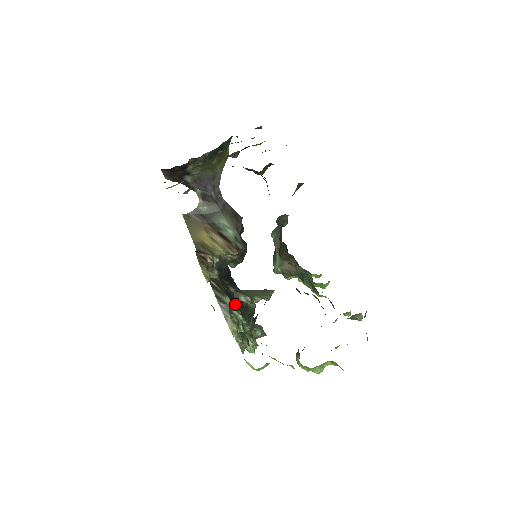
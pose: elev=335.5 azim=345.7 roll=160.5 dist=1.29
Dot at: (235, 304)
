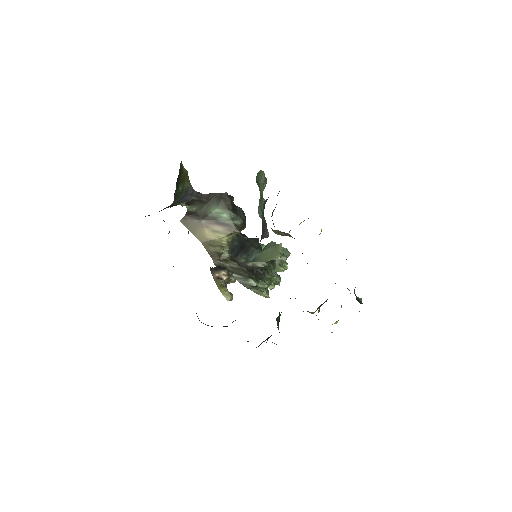
Dot at: (257, 272)
